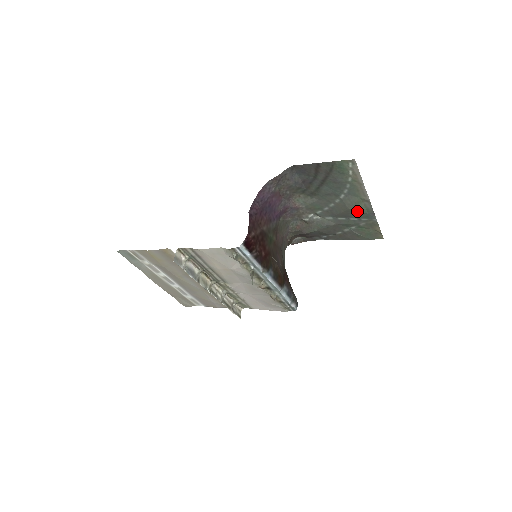
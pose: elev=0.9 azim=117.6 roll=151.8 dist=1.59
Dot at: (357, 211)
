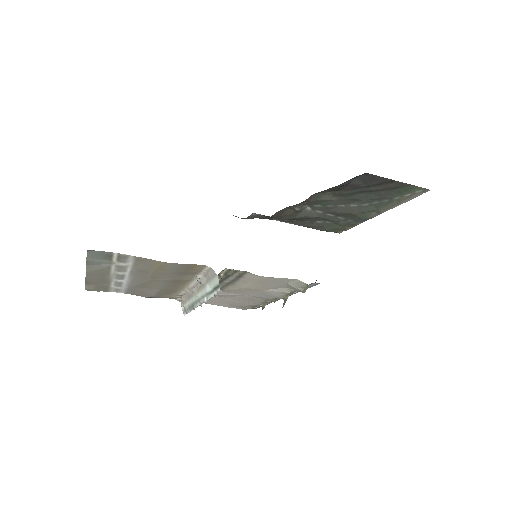
Dot at: (357, 216)
